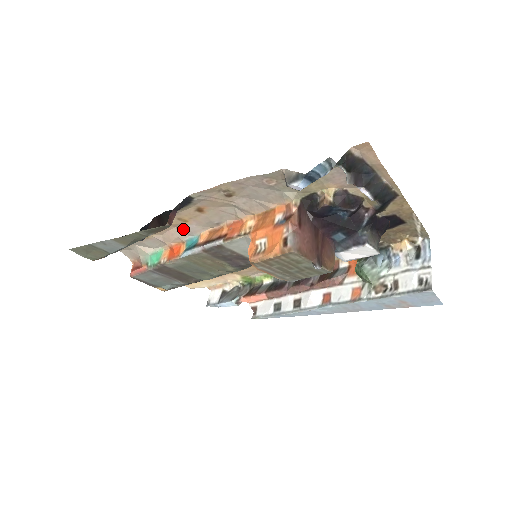
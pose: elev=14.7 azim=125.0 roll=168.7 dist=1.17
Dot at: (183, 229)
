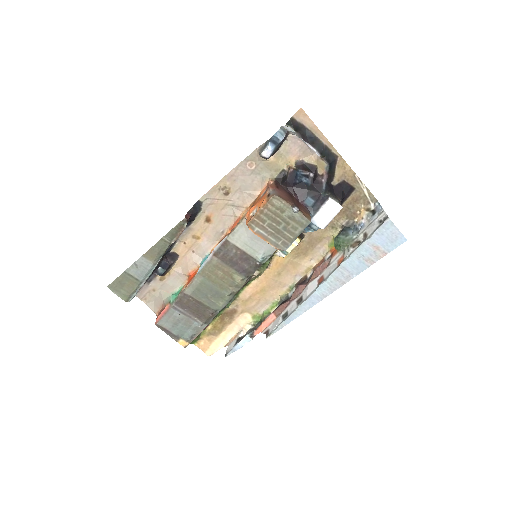
Dot at: (197, 250)
